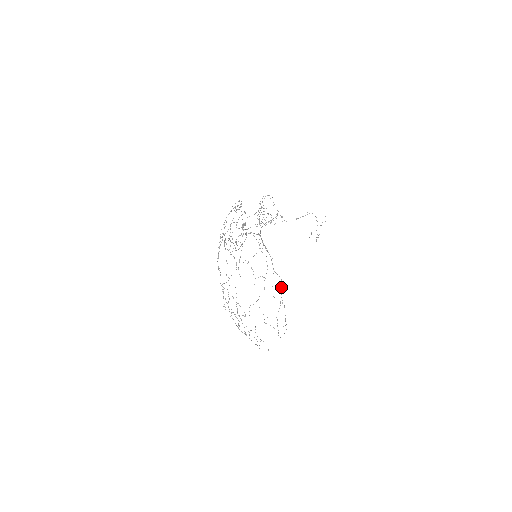
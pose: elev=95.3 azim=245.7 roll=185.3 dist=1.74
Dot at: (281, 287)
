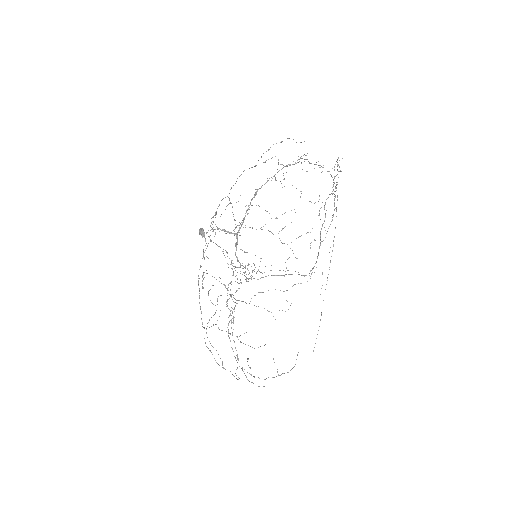
Dot at: occluded
